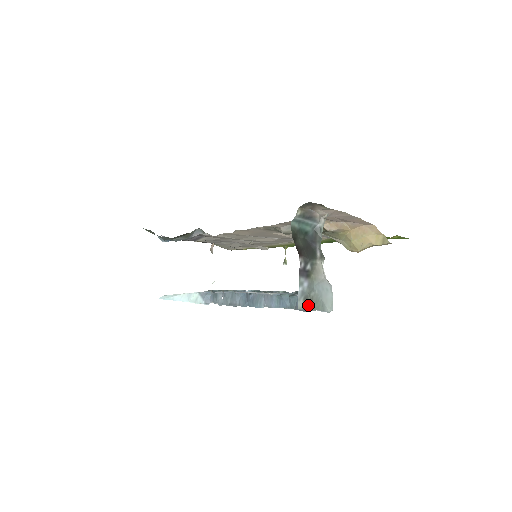
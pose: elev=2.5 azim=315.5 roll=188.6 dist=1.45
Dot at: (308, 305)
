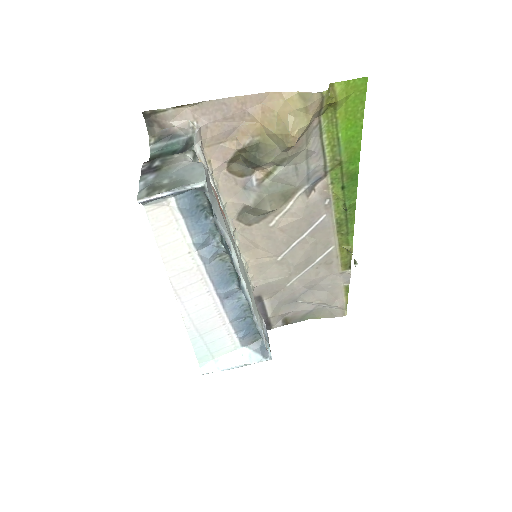
Dot at: (156, 191)
